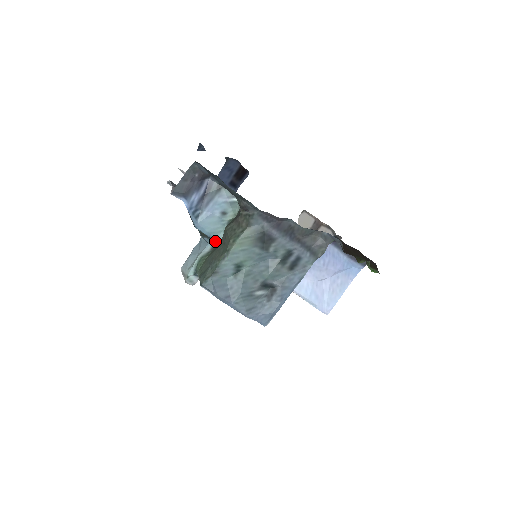
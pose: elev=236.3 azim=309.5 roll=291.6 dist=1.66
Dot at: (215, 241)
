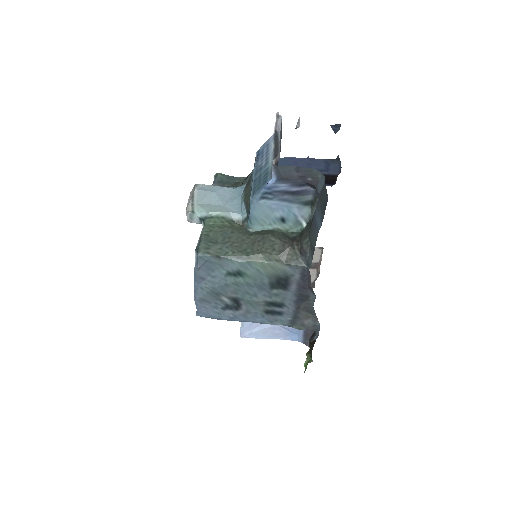
Dot at: (248, 223)
